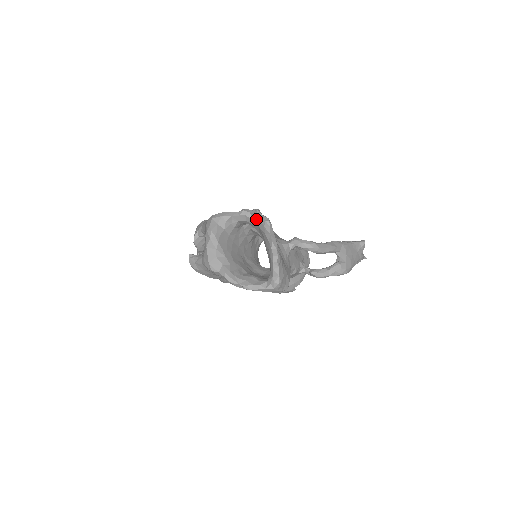
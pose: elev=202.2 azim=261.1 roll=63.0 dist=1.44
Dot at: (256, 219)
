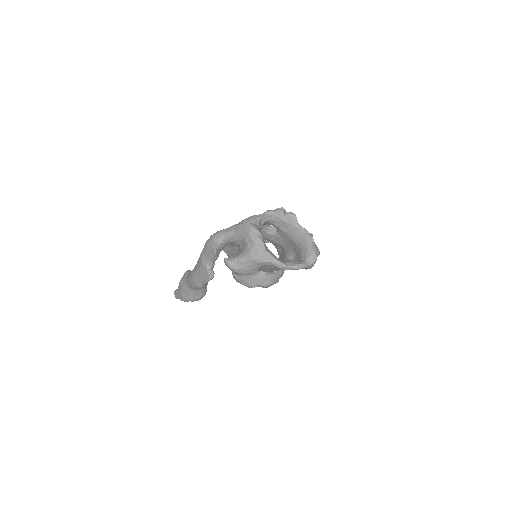
Dot at: (282, 215)
